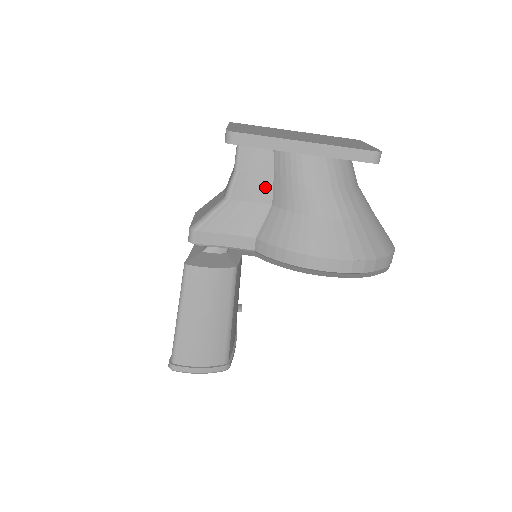
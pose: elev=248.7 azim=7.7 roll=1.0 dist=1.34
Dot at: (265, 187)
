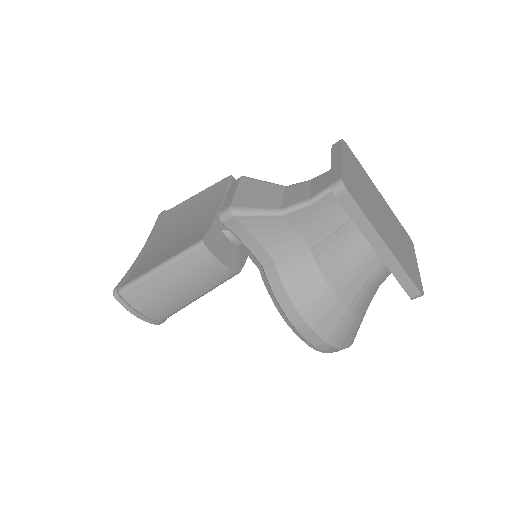
Dot at: (319, 232)
